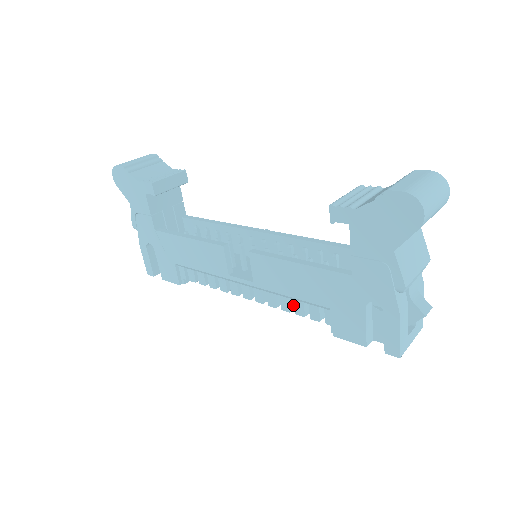
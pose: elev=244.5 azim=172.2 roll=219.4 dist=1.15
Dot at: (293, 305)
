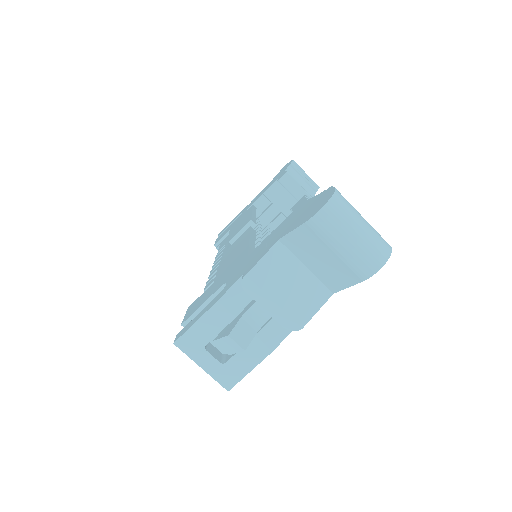
Dot at: occluded
